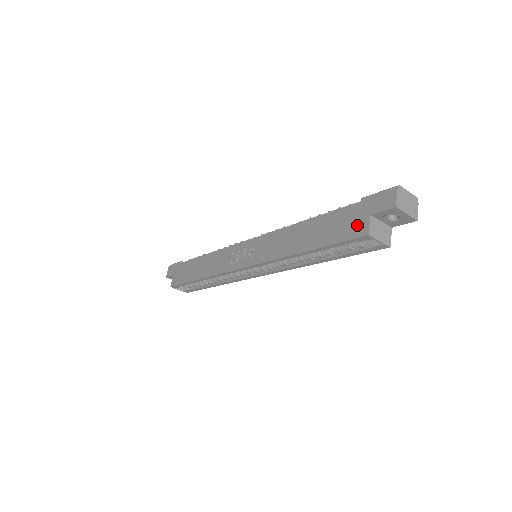
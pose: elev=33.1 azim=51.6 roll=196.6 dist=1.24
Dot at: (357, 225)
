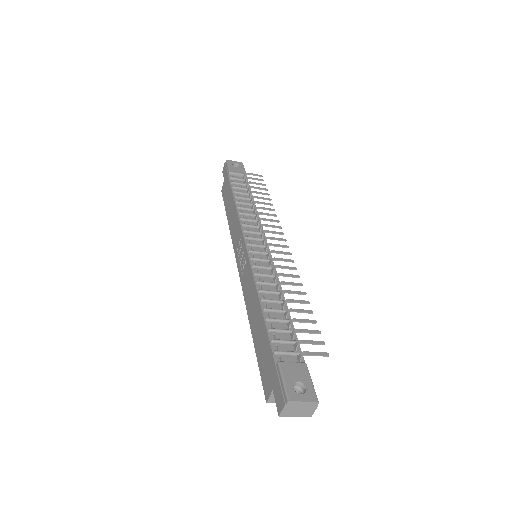
Dot at: (267, 382)
